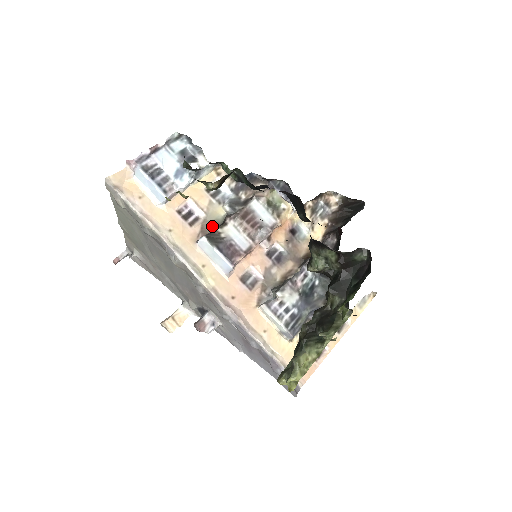
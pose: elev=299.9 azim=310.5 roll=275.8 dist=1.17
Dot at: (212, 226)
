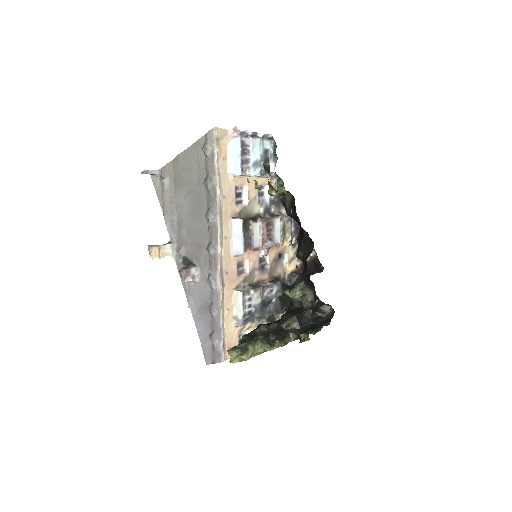
Dot at: (246, 214)
